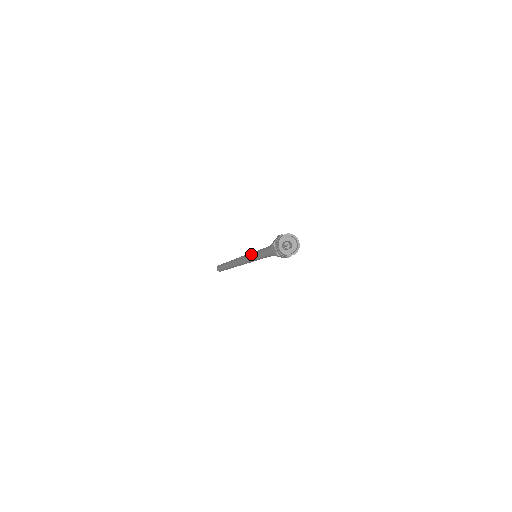
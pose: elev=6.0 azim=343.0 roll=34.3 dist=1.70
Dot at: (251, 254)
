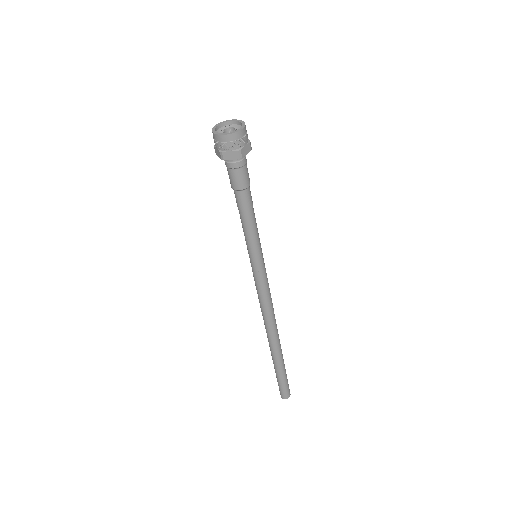
Dot at: occluded
